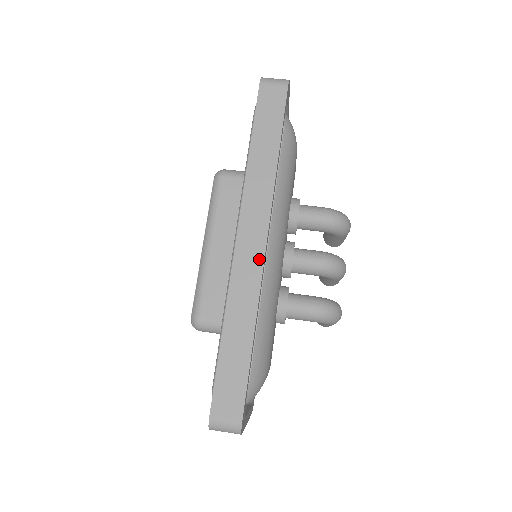
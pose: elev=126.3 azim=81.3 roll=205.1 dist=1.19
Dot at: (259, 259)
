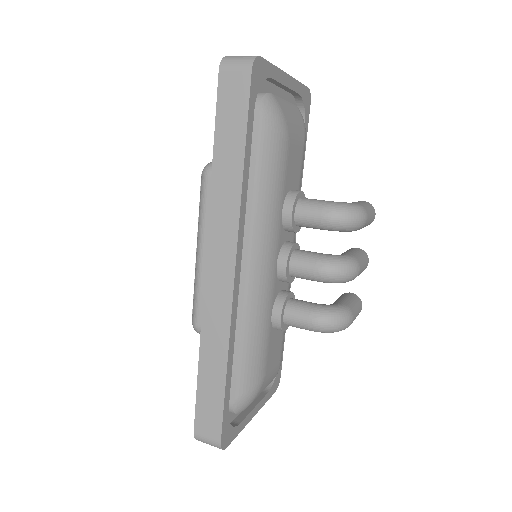
Dot at: (228, 291)
